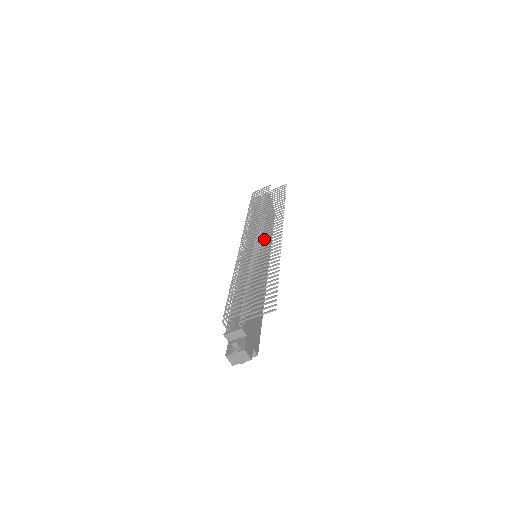
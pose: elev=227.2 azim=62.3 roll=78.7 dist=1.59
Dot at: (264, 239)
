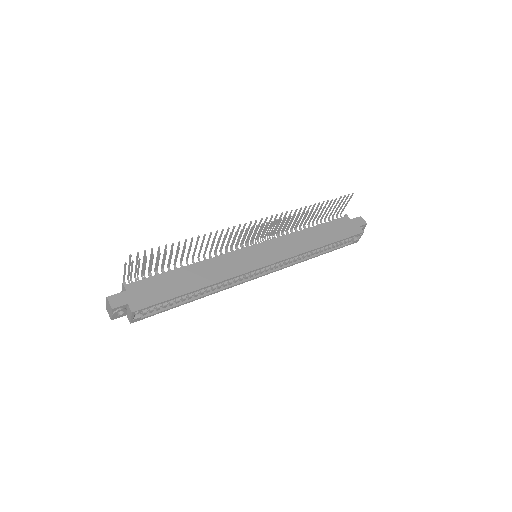
Dot at: (285, 244)
